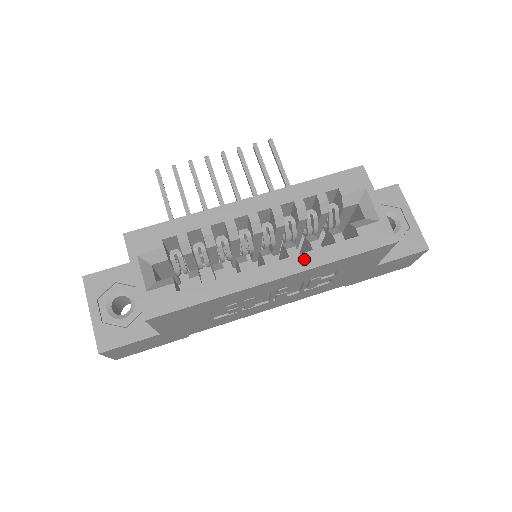
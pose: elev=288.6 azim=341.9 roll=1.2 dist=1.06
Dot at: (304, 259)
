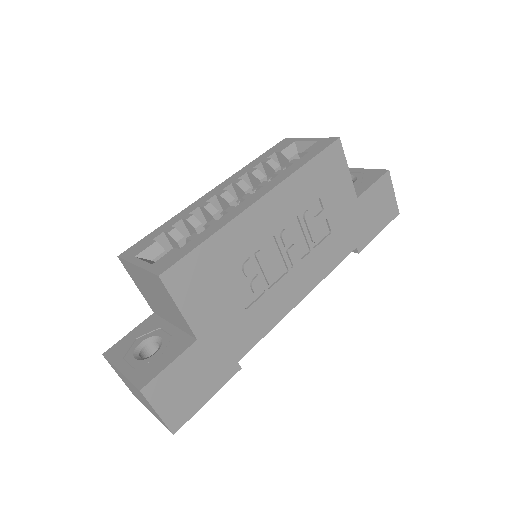
Dot at: (275, 180)
